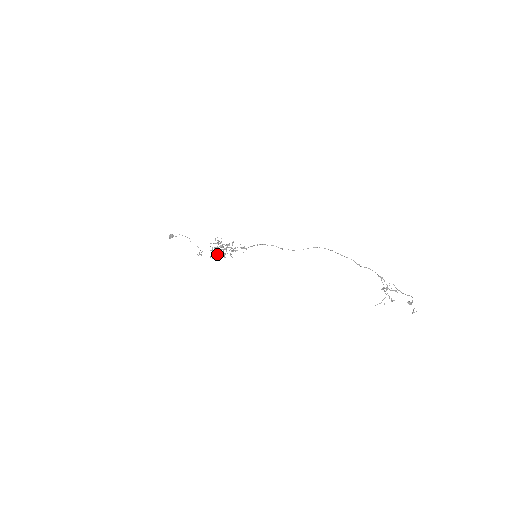
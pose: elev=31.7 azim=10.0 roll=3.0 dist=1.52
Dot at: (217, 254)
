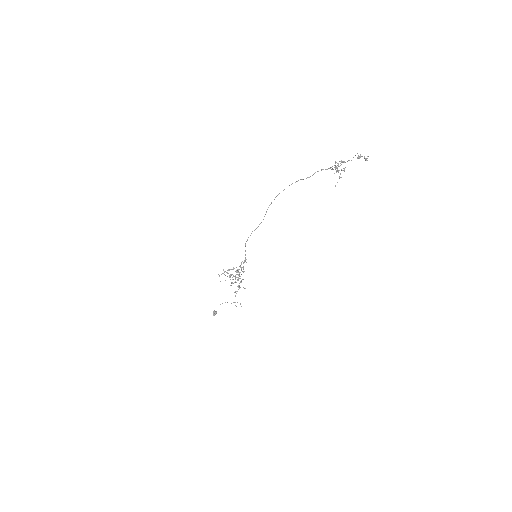
Dot at: occluded
